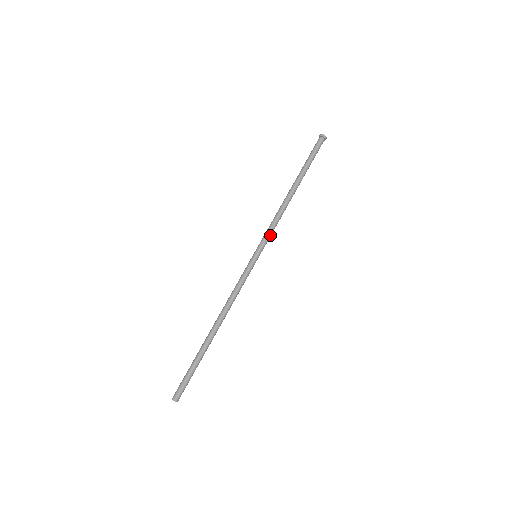
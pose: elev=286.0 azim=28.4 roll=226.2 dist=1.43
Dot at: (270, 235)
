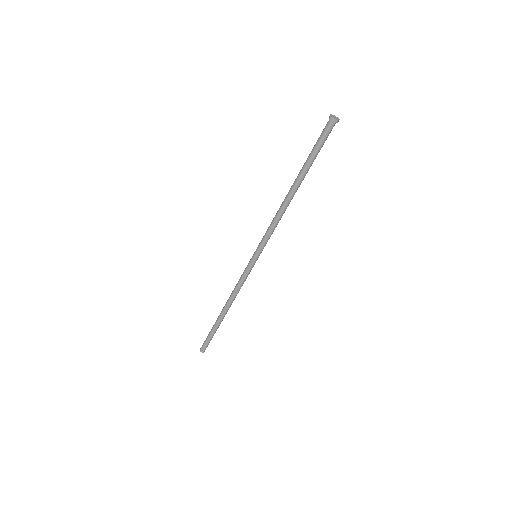
Dot at: (269, 238)
